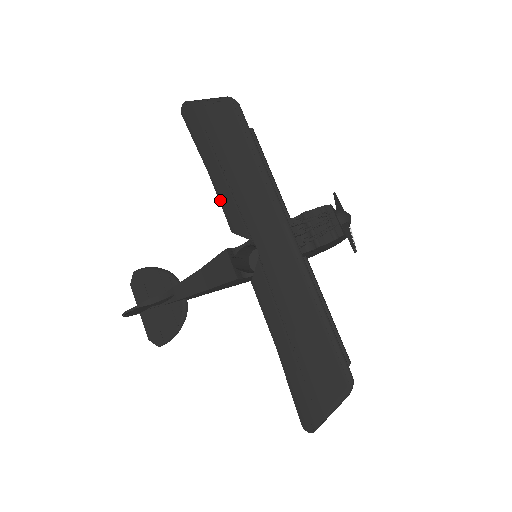
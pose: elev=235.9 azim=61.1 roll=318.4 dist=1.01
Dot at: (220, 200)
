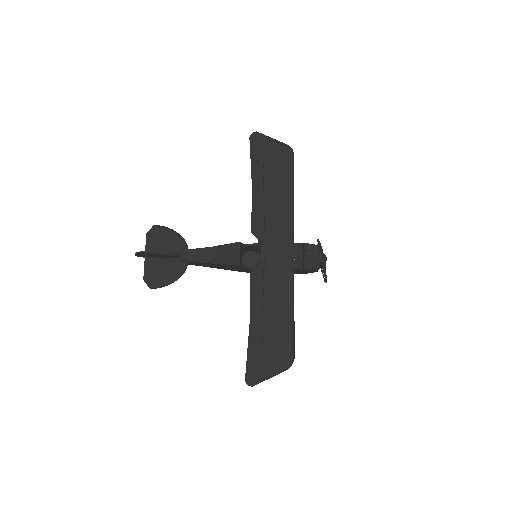
Dot at: (253, 208)
